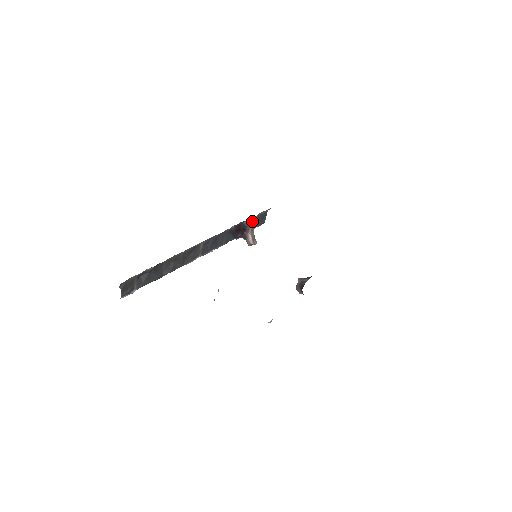
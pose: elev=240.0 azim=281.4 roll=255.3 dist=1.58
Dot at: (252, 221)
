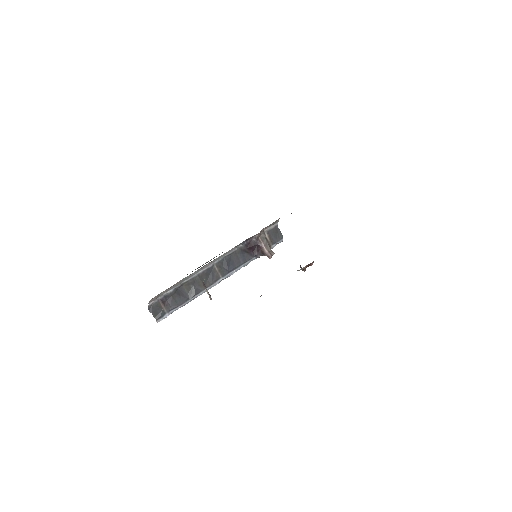
Dot at: (262, 237)
